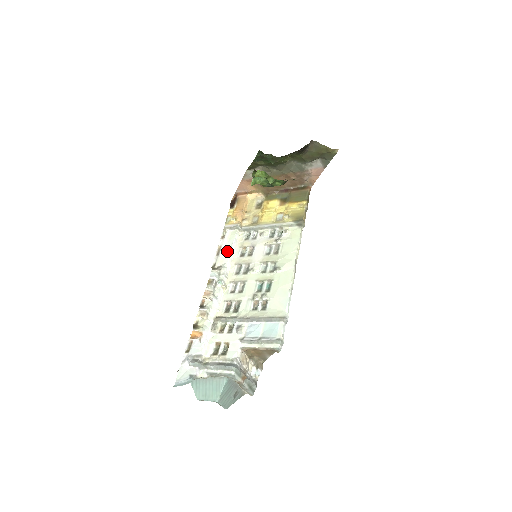
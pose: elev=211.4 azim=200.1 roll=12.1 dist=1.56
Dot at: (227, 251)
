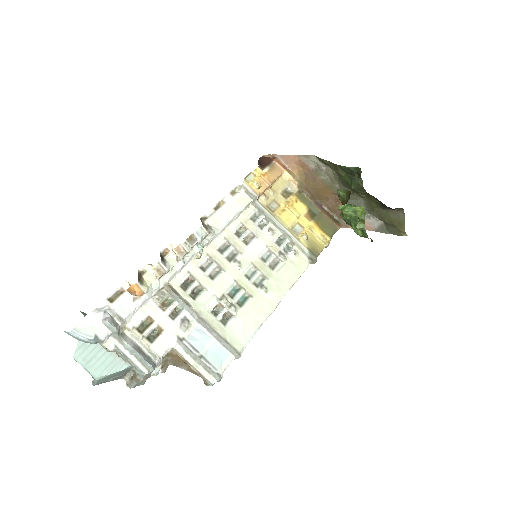
Dot at: (228, 215)
